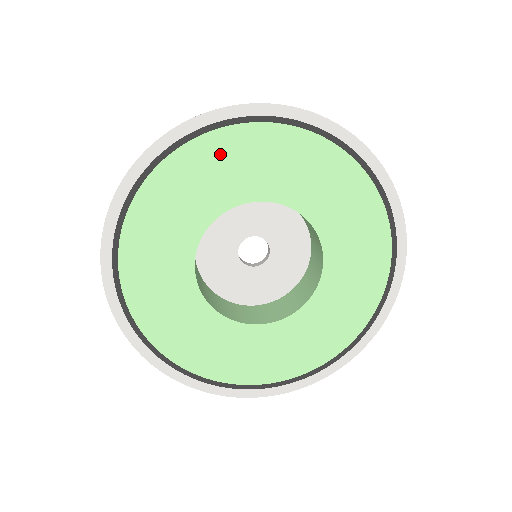
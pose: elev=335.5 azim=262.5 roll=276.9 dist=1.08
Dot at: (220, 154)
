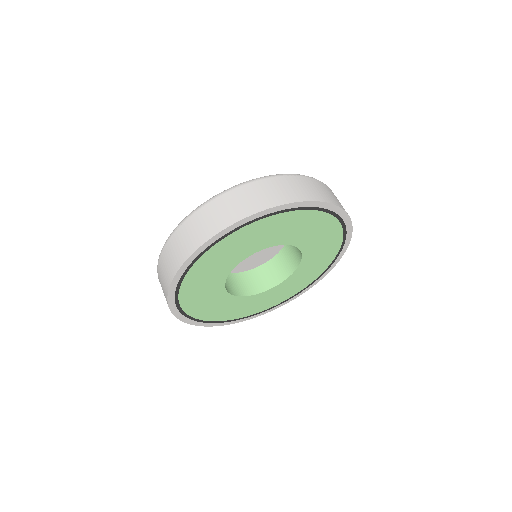
Dot at: (260, 229)
